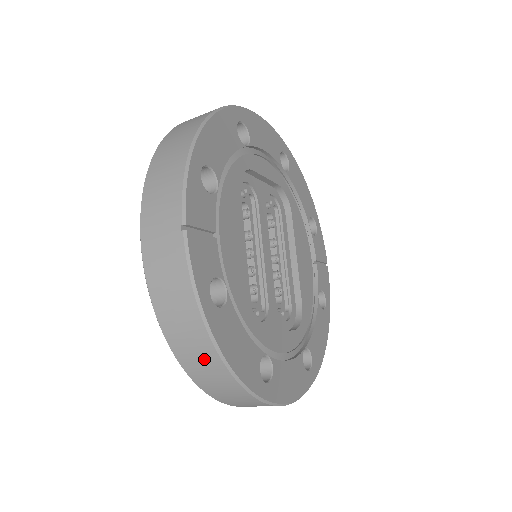
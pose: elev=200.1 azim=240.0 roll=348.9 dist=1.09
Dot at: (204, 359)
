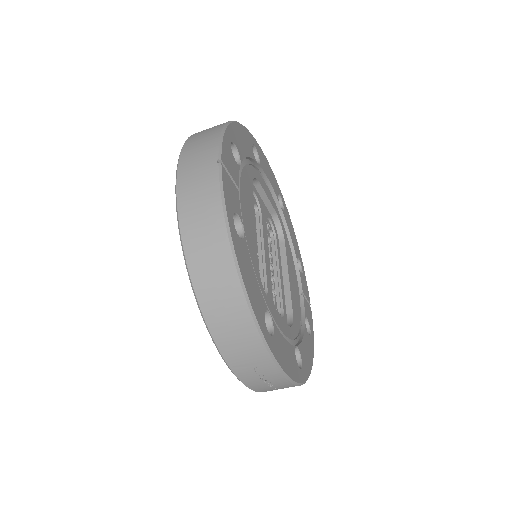
Dot at: (220, 277)
